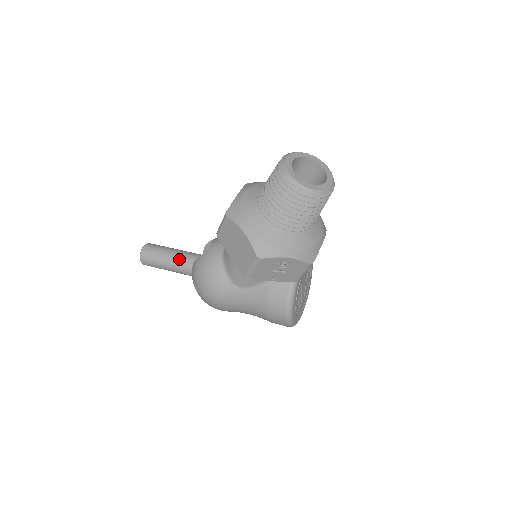
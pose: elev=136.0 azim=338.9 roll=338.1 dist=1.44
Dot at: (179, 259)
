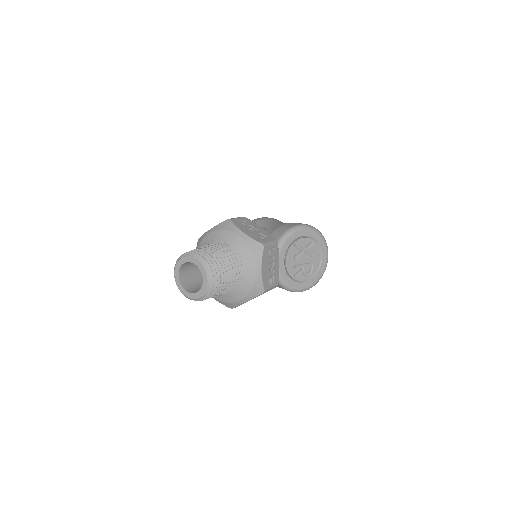
Dot at: occluded
